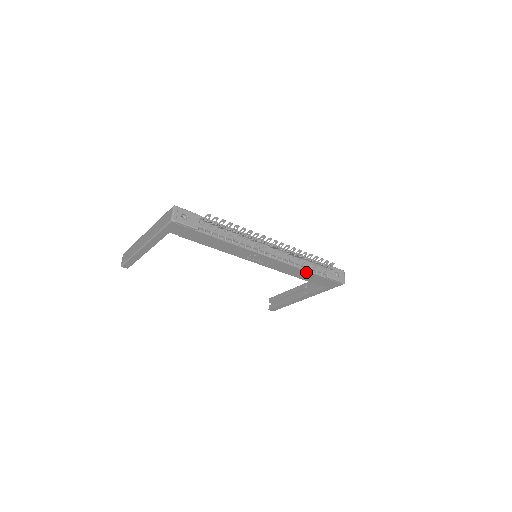
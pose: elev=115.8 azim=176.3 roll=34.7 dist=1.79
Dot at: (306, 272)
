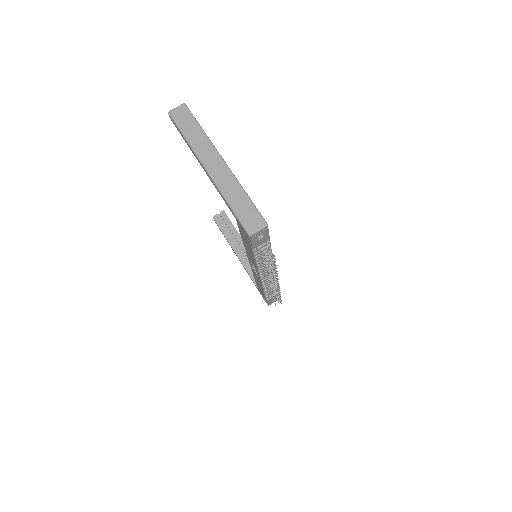
Dot at: occluded
